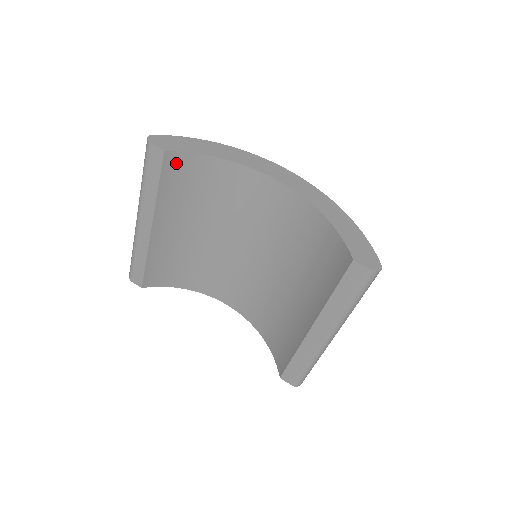
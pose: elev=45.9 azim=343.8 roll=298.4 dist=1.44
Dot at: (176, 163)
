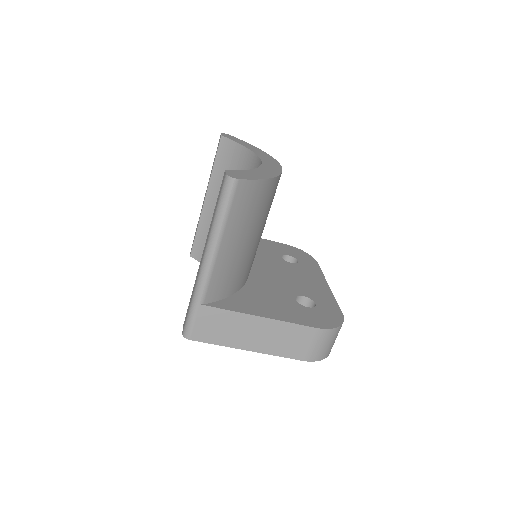
Dot at: (226, 148)
